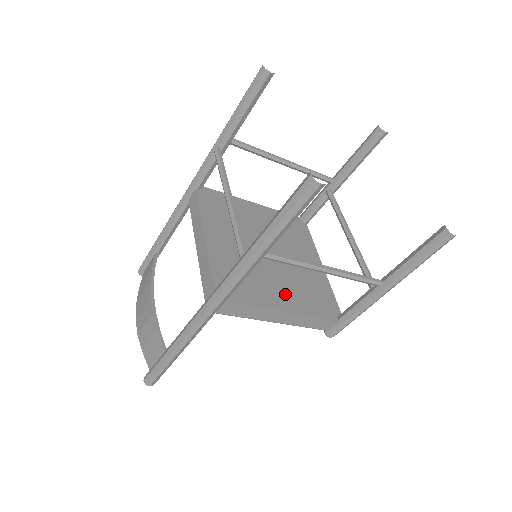
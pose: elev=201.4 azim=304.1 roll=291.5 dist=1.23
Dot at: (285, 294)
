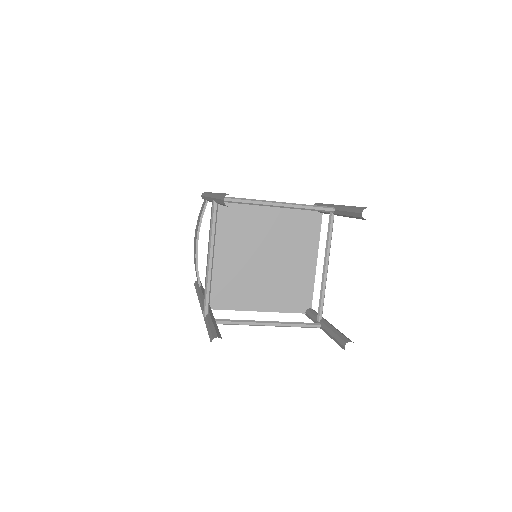
Dot at: (264, 296)
